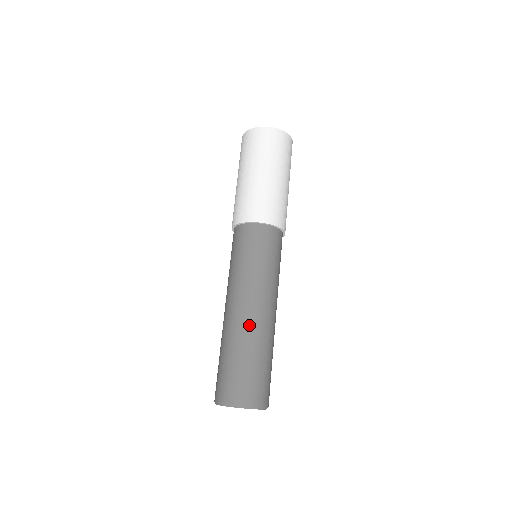
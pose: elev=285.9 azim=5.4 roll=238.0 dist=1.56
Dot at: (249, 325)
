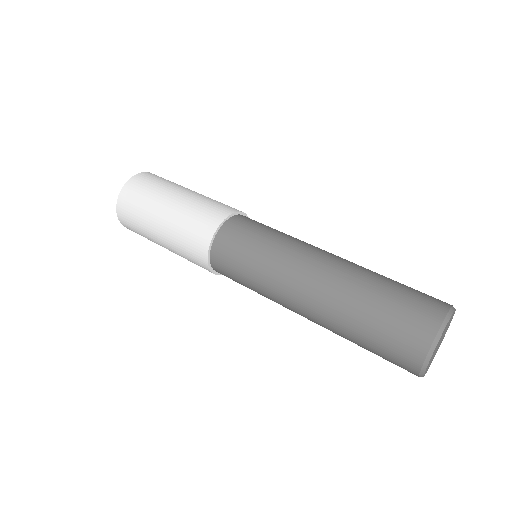
Dot at: (327, 295)
